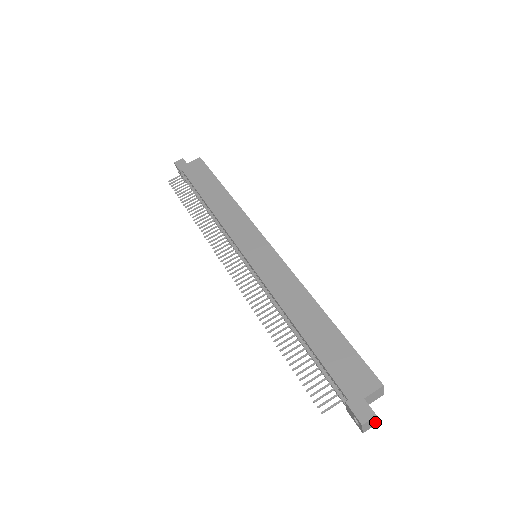
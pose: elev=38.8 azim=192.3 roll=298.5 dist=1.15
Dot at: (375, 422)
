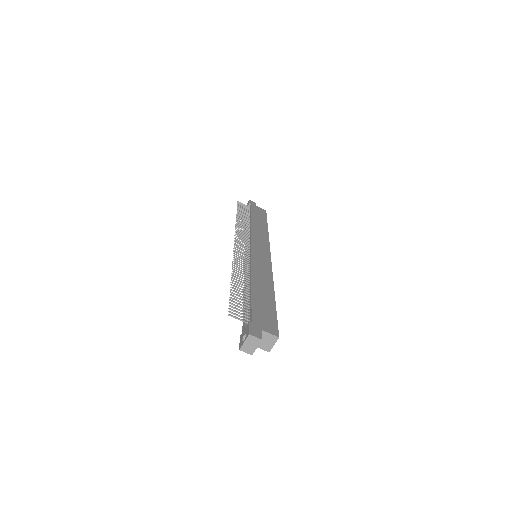
Dot at: (254, 349)
